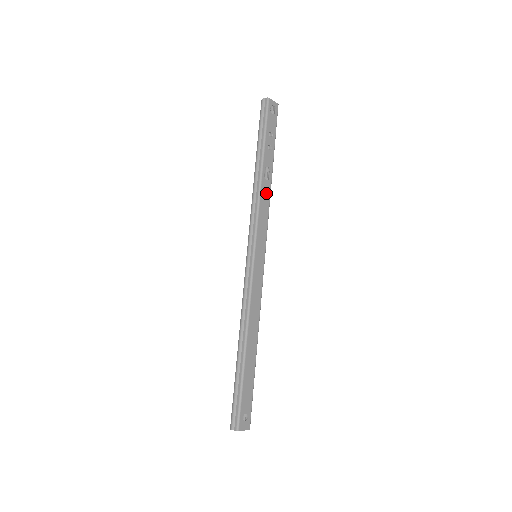
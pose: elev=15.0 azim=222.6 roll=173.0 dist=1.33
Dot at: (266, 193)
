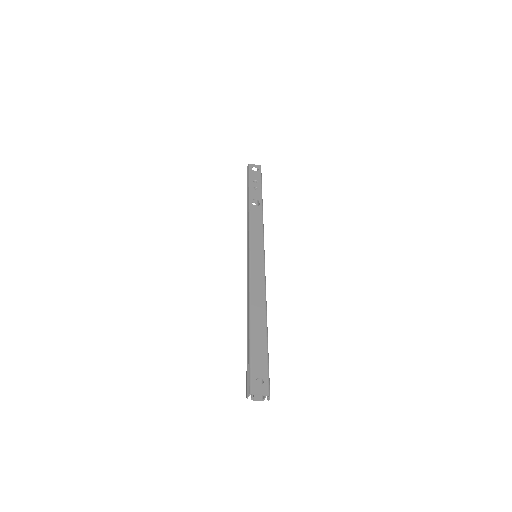
Dot at: (257, 214)
